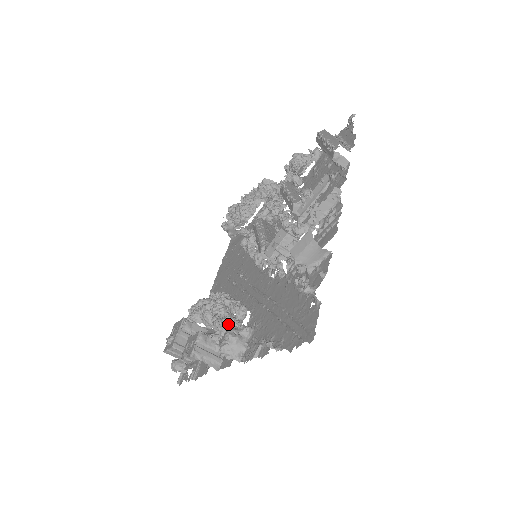
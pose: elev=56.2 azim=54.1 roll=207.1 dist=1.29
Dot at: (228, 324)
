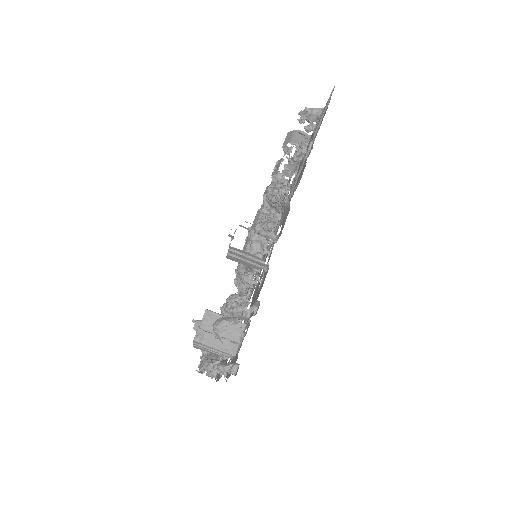
Dot at: (264, 216)
